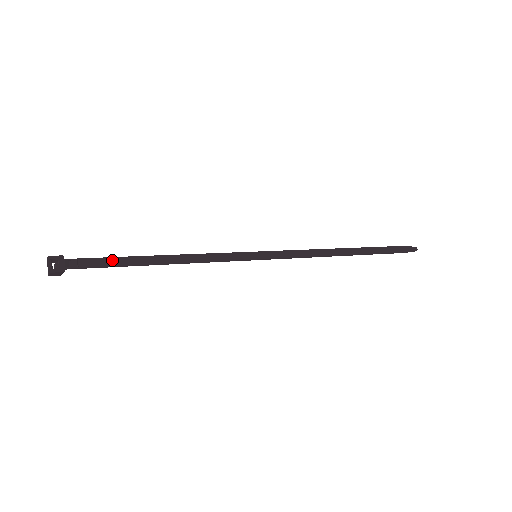
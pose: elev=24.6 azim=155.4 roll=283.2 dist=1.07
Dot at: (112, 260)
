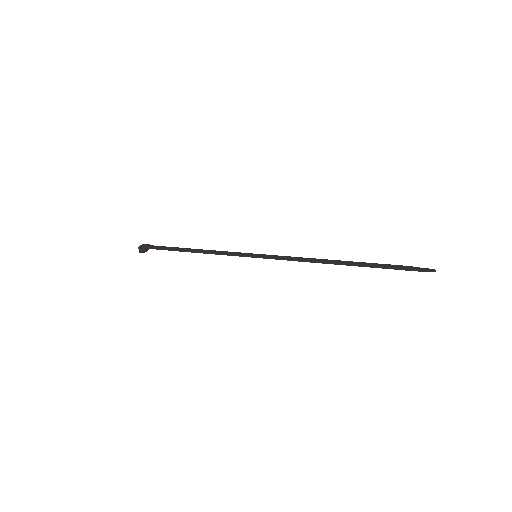
Dot at: (169, 248)
